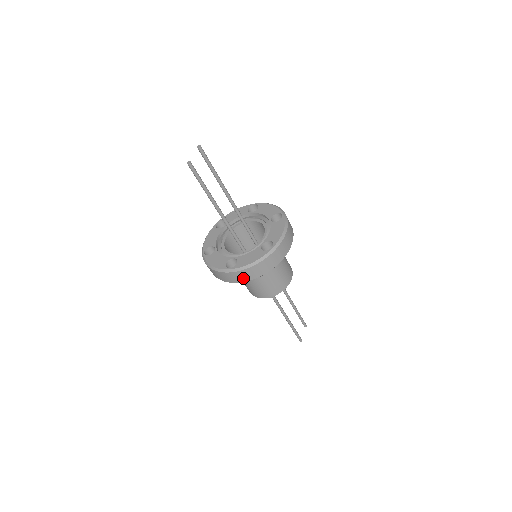
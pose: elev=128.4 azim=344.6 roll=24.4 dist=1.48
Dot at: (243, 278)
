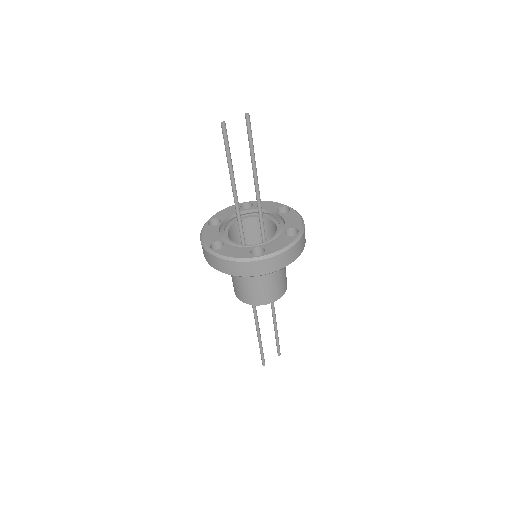
Dot at: (218, 266)
